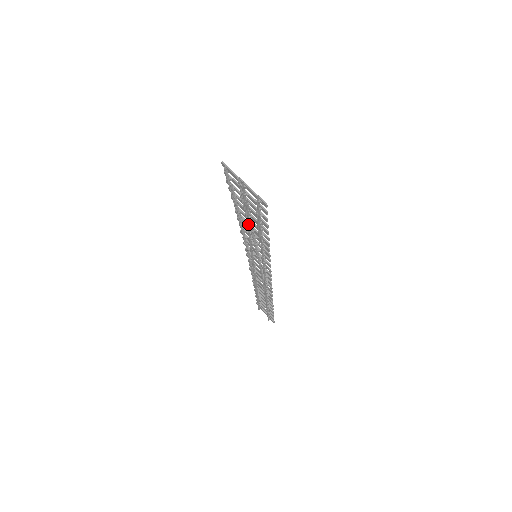
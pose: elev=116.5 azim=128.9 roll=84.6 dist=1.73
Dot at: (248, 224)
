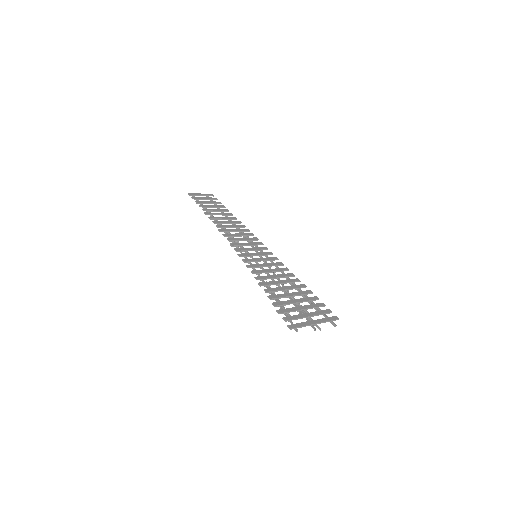
Dot at: occluded
